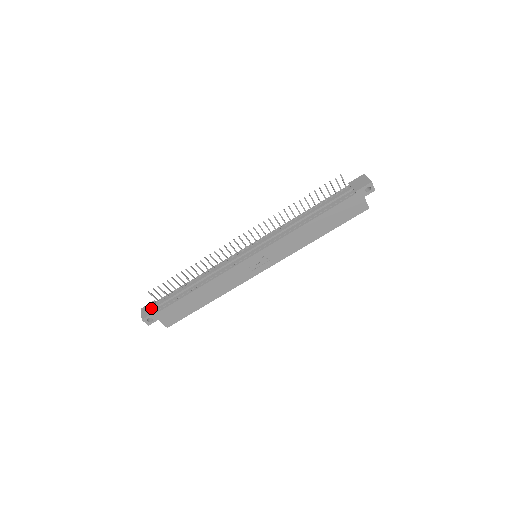
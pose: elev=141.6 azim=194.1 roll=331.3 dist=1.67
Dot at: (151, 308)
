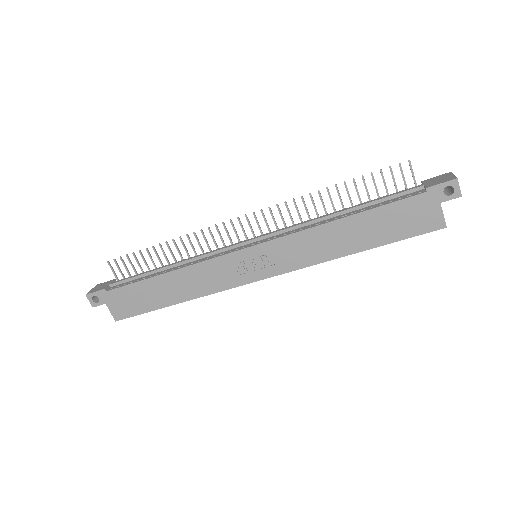
Dot at: (104, 285)
